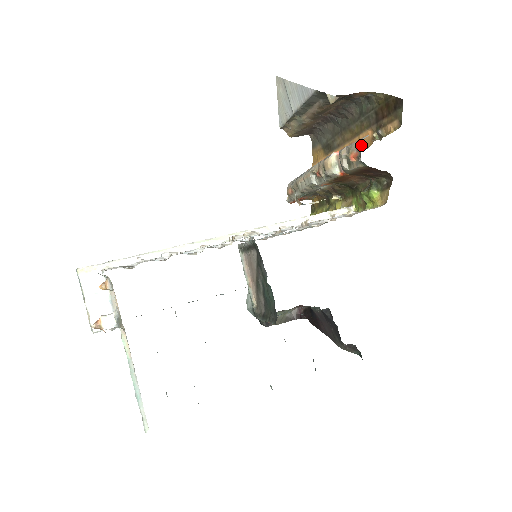
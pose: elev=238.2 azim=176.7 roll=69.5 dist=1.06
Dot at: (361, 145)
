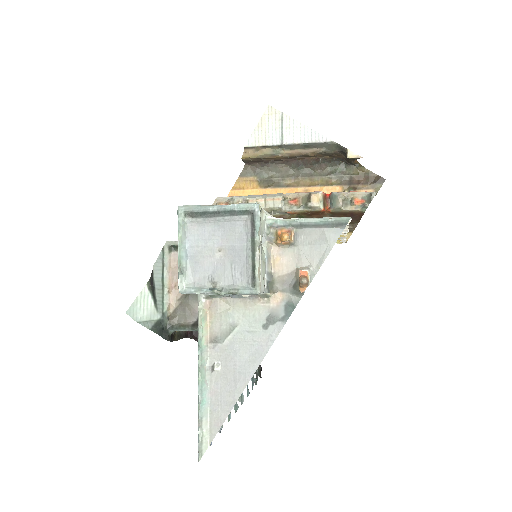
Dot at: occluded
